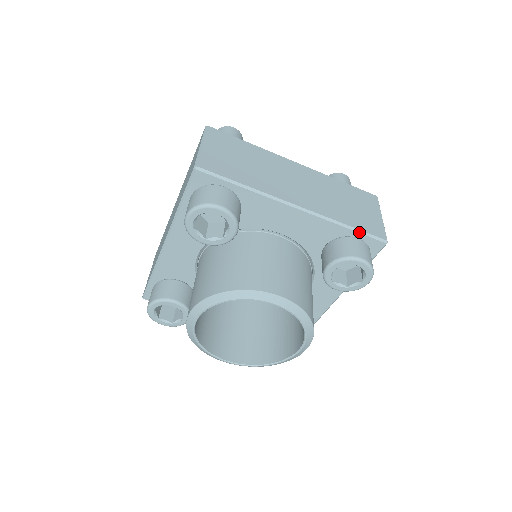
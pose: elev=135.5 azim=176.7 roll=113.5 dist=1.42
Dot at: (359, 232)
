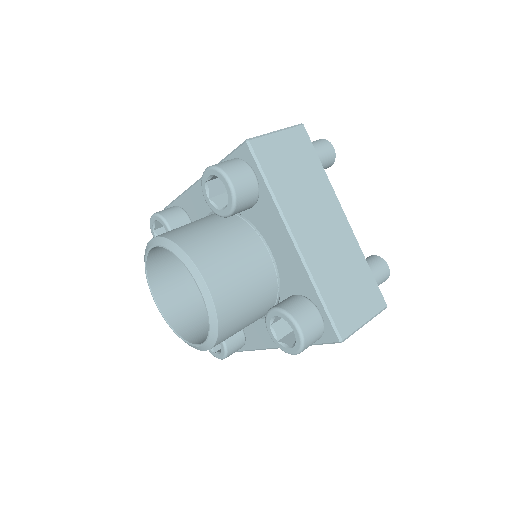
Dot at: (326, 310)
